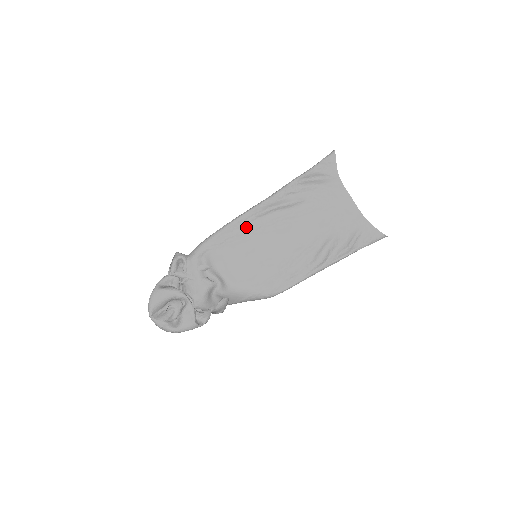
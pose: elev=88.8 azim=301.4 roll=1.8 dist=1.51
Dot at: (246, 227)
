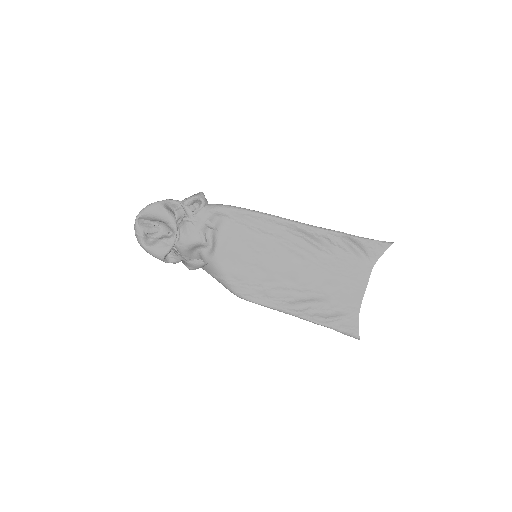
Dot at: (271, 229)
